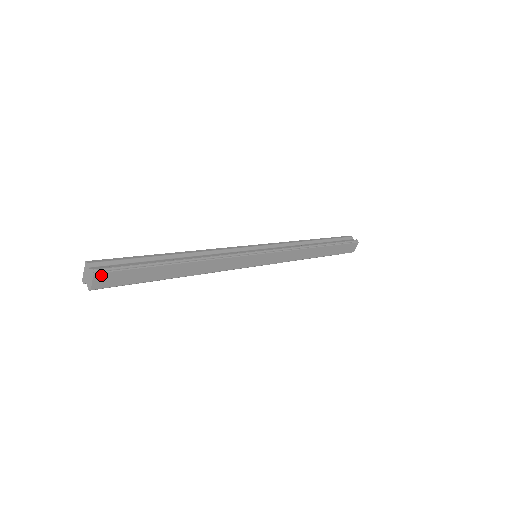
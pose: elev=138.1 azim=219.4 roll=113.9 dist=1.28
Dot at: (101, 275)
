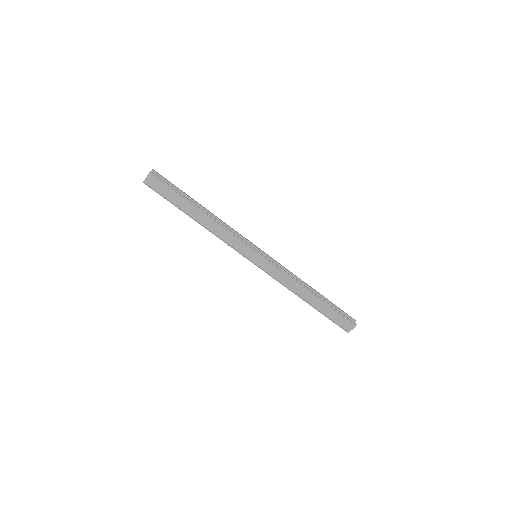
Dot at: (152, 177)
